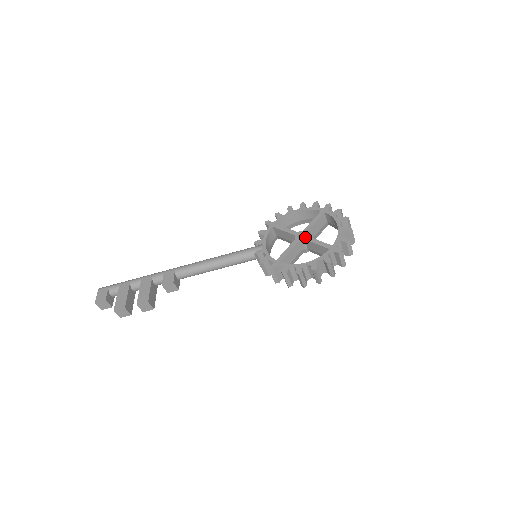
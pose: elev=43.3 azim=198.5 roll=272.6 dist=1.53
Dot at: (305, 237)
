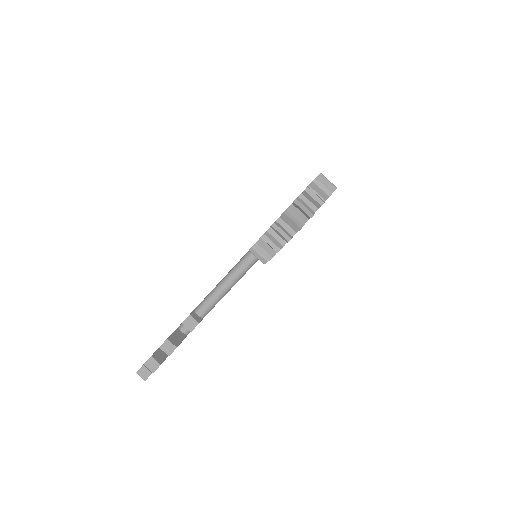
Dot at: occluded
